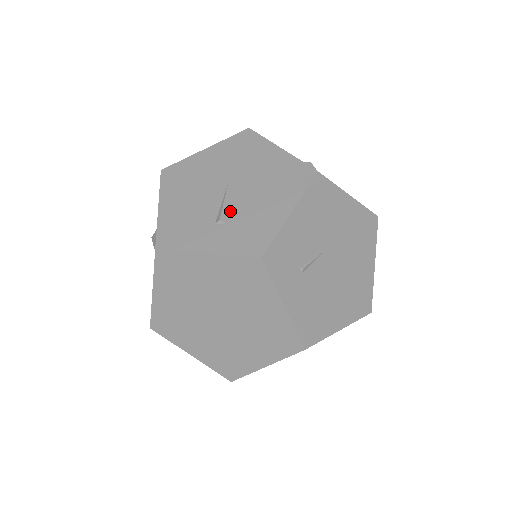
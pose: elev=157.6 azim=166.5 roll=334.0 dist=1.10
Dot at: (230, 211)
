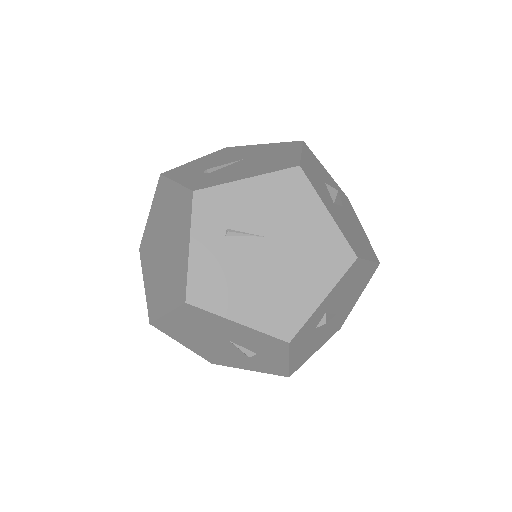
Dot at: (220, 169)
